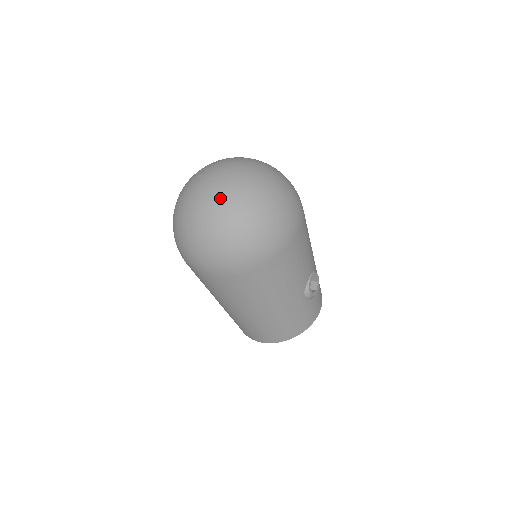
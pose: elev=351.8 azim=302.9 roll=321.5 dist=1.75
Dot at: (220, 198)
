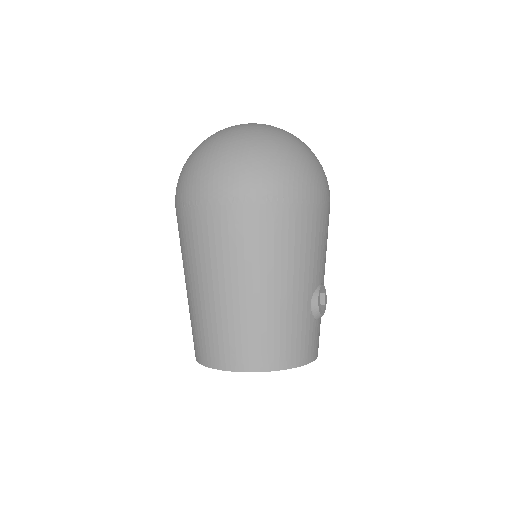
Dot at: (259, 127)
